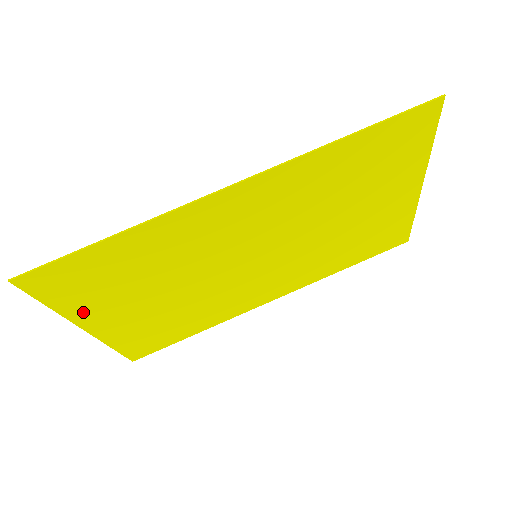
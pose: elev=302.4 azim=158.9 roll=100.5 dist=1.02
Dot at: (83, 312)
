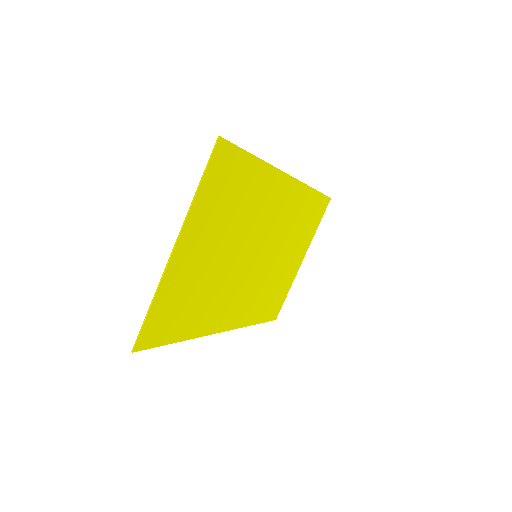
Dot at: (195, 220)
